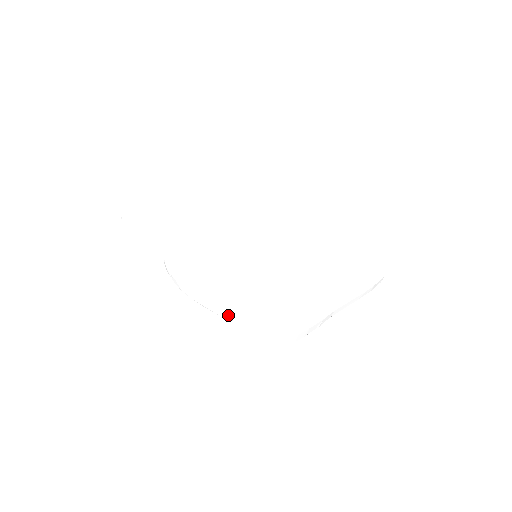
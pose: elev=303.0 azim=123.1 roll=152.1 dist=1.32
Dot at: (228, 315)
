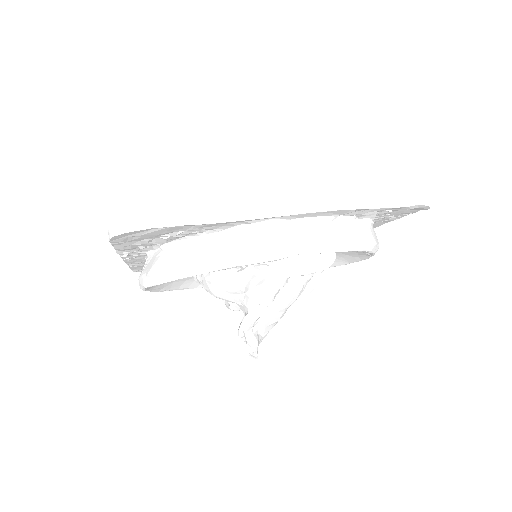
Dot at: (348, 242)
